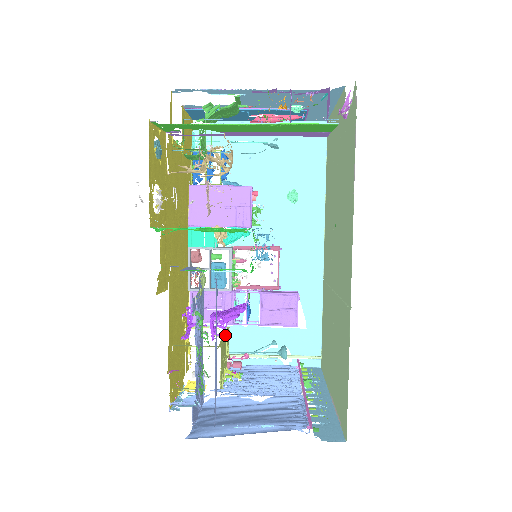
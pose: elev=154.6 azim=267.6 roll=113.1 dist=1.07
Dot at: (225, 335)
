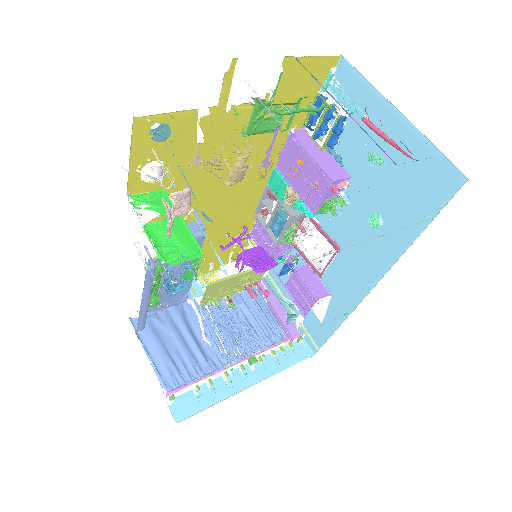
Dot at: (241, 273)
